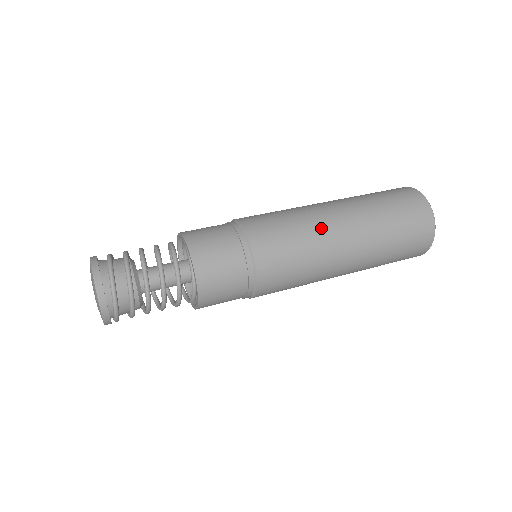
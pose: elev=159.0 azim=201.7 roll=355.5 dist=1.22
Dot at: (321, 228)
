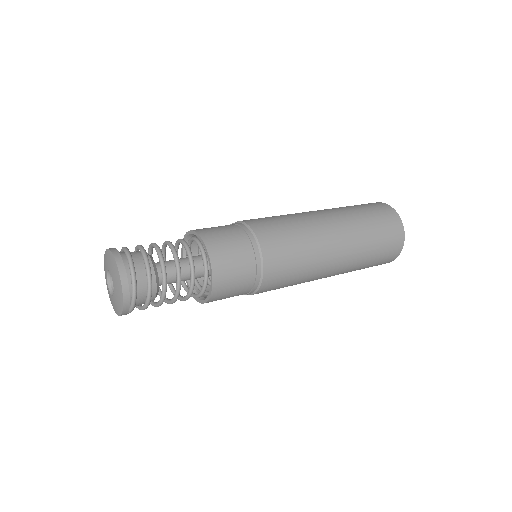
Dot at: (299, 214)
